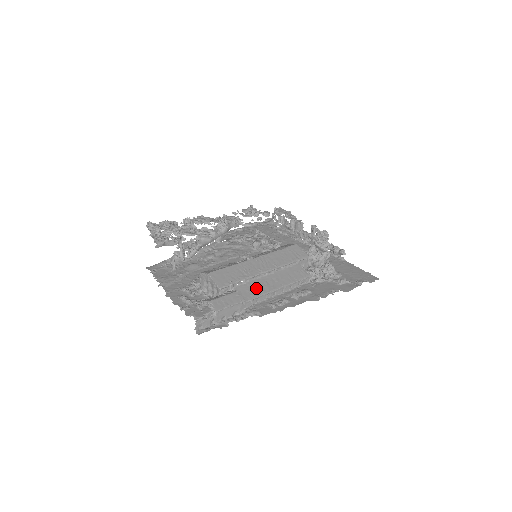
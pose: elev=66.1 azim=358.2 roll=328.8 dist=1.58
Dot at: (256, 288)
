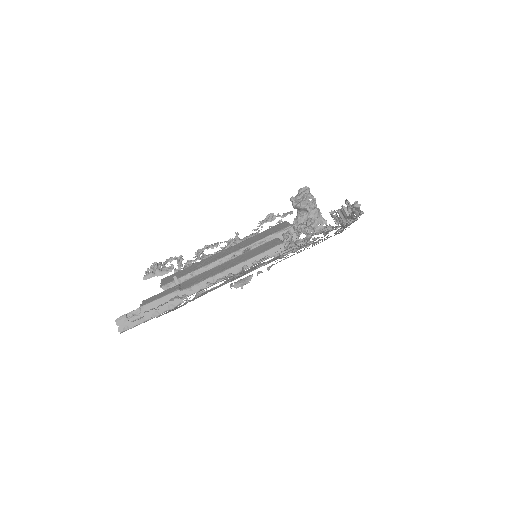
Dot at: (204, 276)
